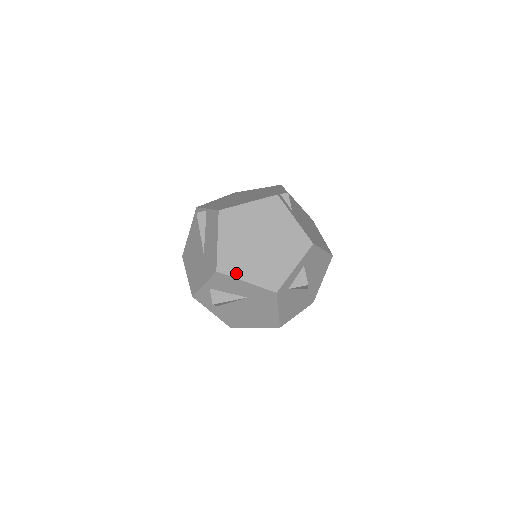
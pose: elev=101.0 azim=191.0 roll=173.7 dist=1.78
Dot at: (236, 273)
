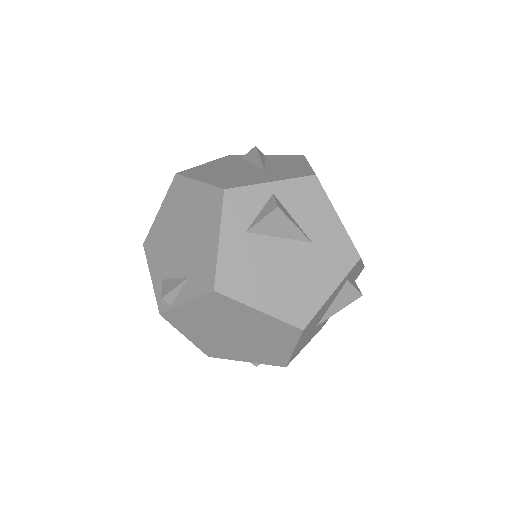
Dot at: occluded
